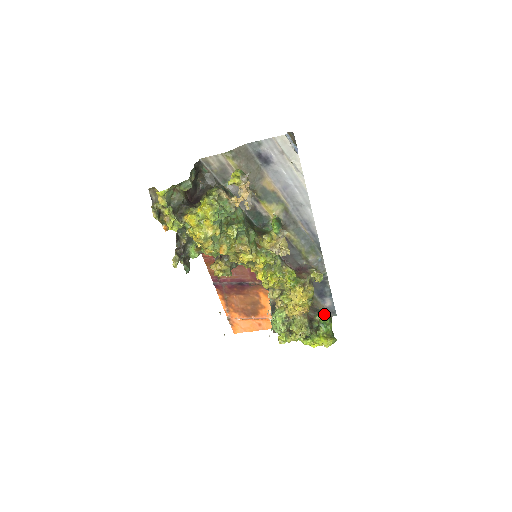
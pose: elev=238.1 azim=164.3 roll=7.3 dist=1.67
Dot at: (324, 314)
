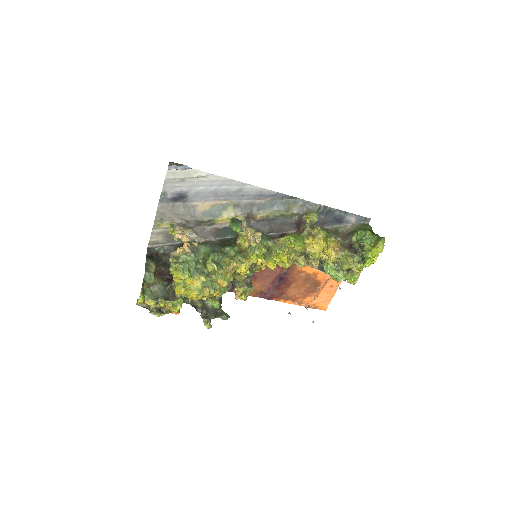
Dot at: (355, 231)
